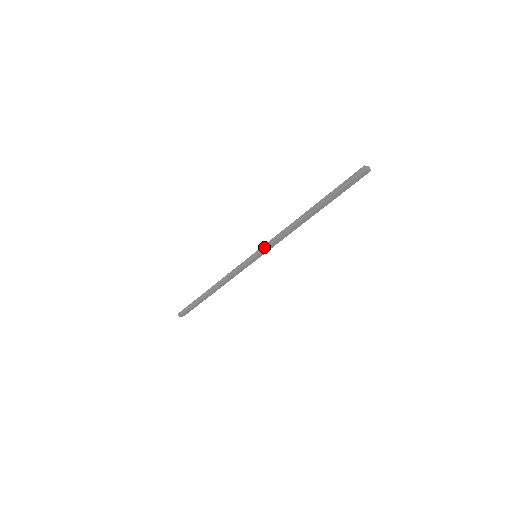
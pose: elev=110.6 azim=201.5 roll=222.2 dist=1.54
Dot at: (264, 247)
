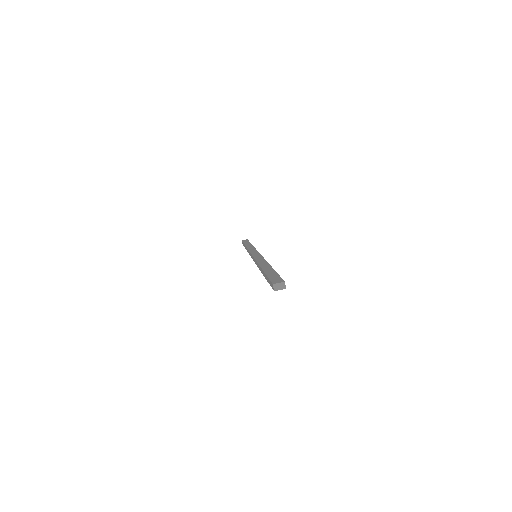
Dot at: (253, 259)
